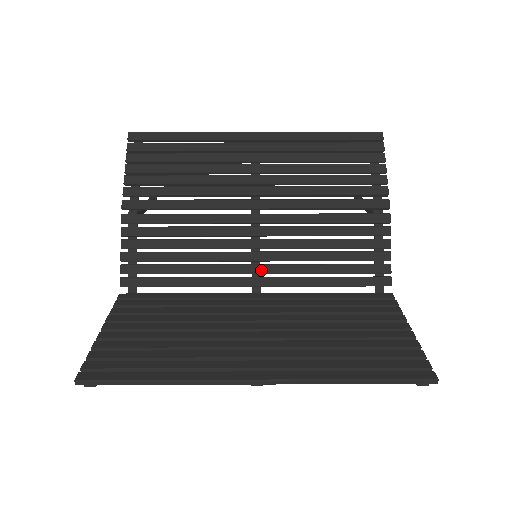
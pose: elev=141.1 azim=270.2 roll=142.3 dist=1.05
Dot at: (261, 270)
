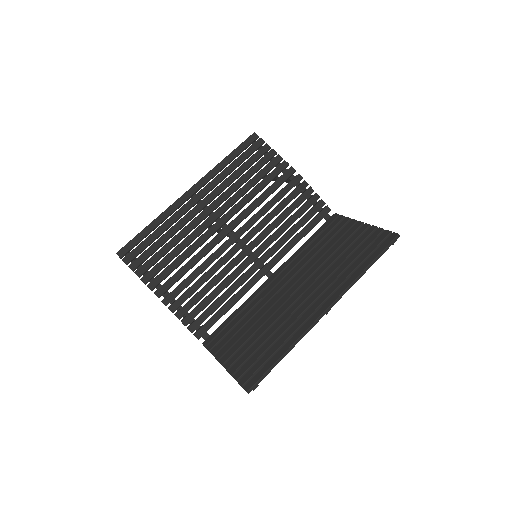
Dot at: (263, 261)
